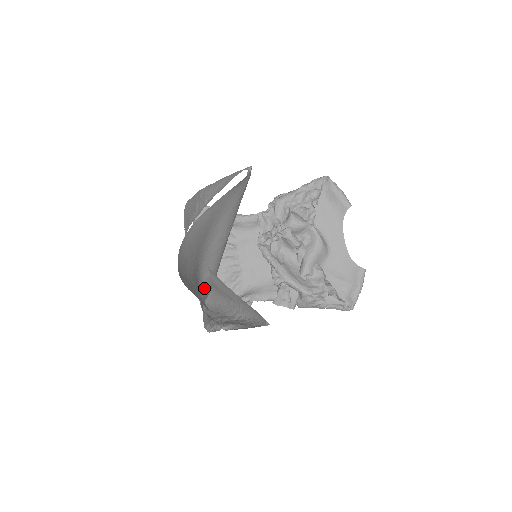
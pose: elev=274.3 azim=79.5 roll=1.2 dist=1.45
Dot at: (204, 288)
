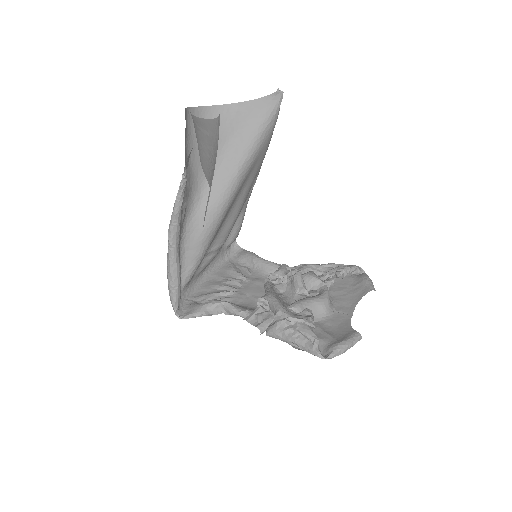
Dot at: (195, 223)
